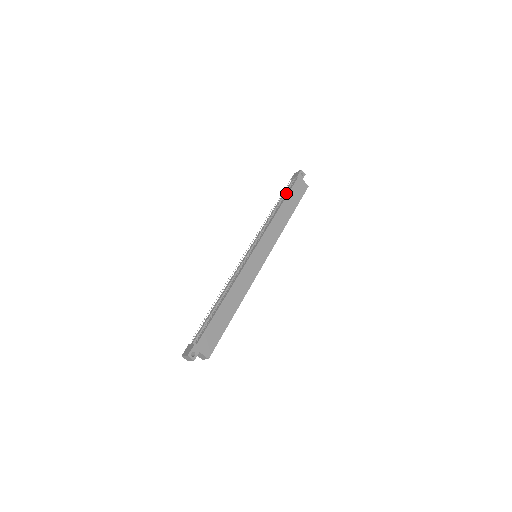
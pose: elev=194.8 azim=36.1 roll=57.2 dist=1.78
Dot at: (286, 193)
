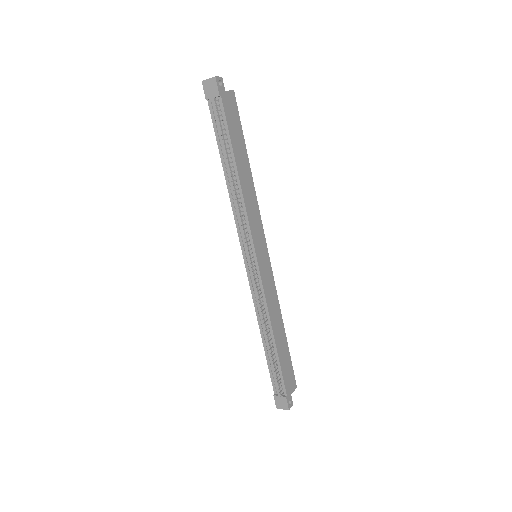
Dot at: (226, 139)
